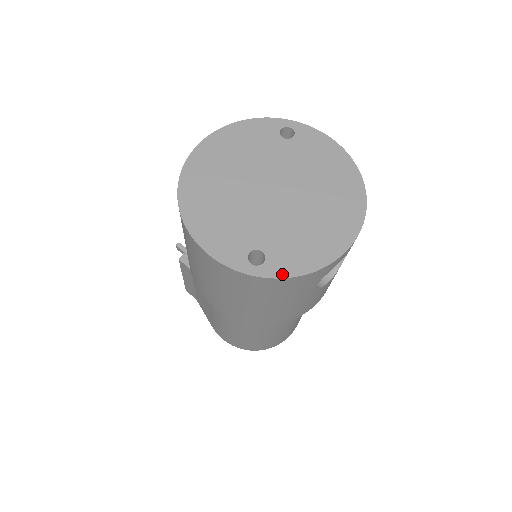
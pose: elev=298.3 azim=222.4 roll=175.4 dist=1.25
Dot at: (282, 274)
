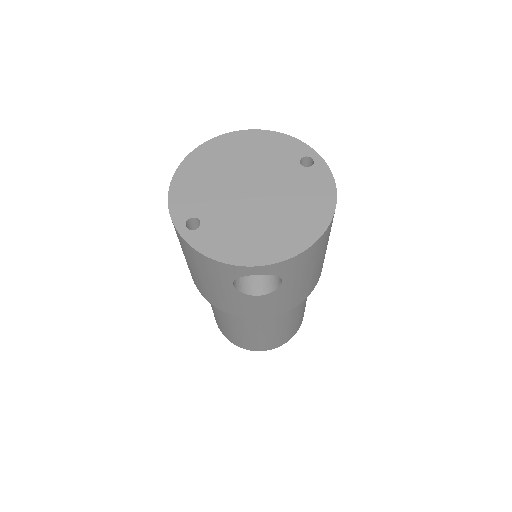
Dot at: (196, 246)
